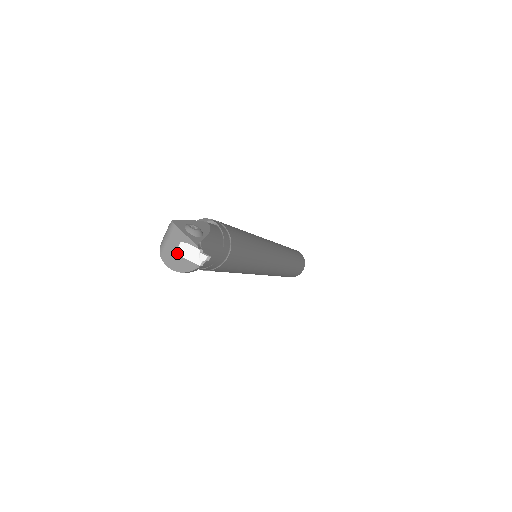
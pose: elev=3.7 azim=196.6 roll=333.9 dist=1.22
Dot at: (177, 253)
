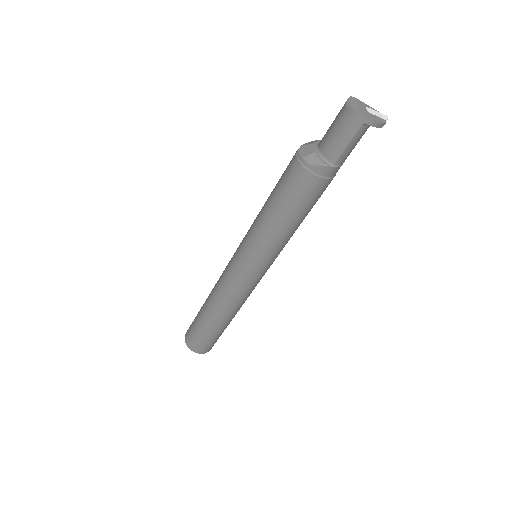
Dot at: (369, 112)
